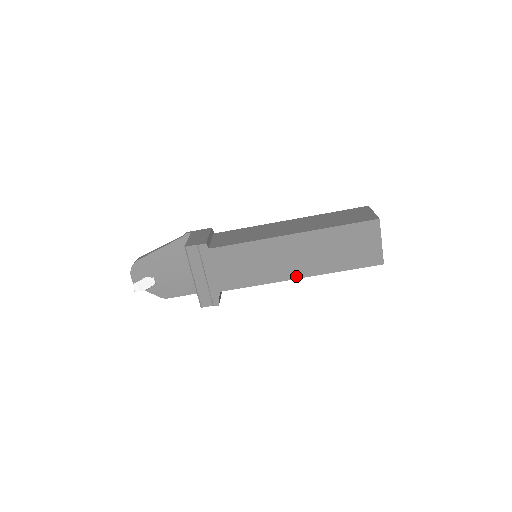
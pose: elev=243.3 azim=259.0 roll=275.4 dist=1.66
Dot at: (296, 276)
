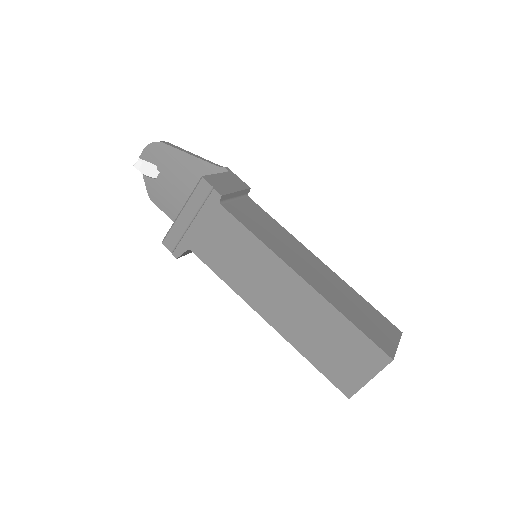
Dot at: (264, 314)
